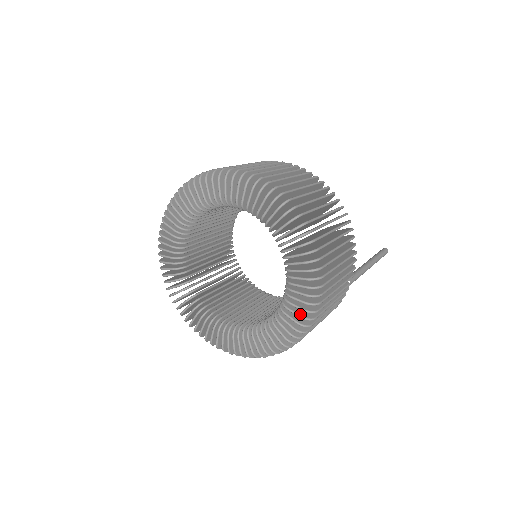
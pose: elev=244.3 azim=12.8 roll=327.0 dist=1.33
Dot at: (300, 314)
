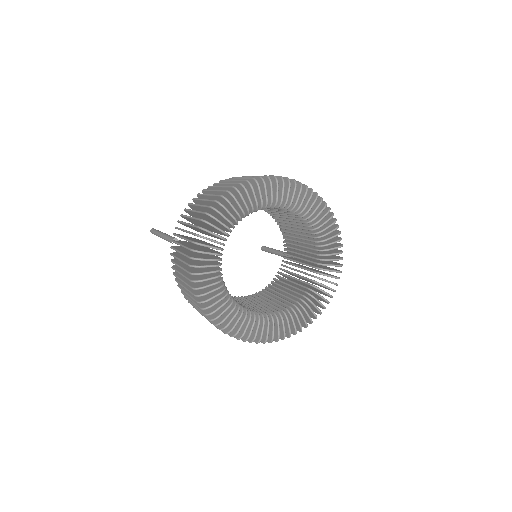
Dot at: (335, 276)
